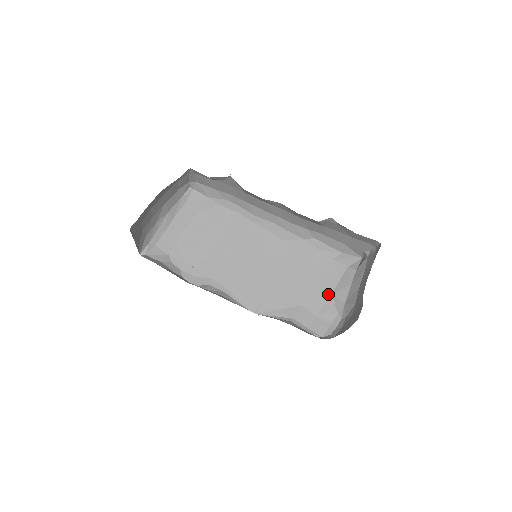
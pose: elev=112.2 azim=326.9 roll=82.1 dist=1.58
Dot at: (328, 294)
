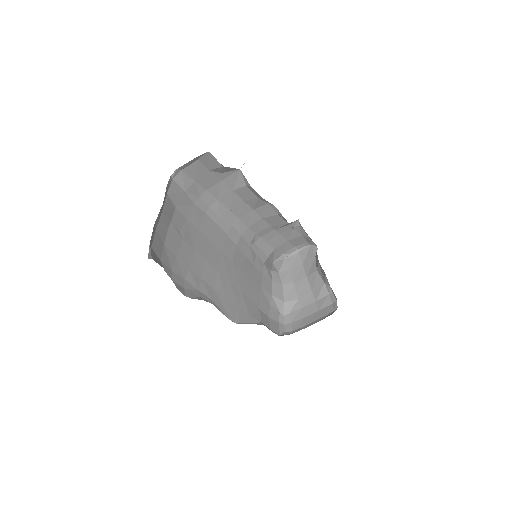
Dot at: (270, 296)
